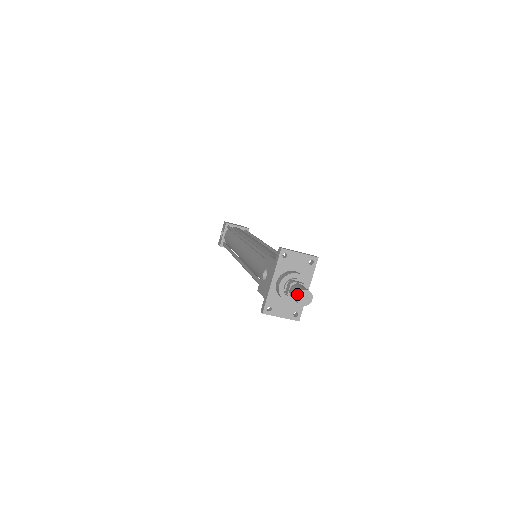
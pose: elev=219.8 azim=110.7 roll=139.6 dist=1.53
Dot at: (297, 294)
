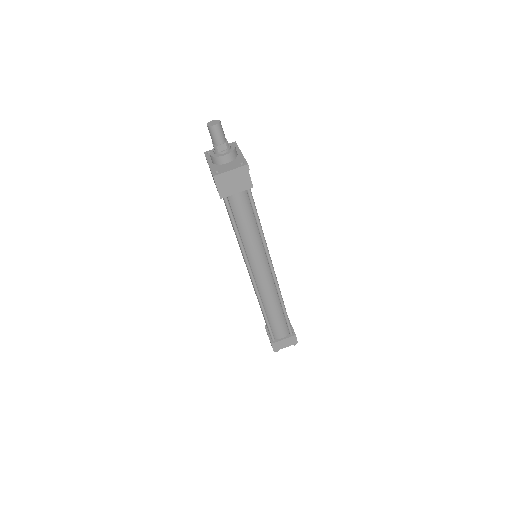
Dot at: (207, 126)
